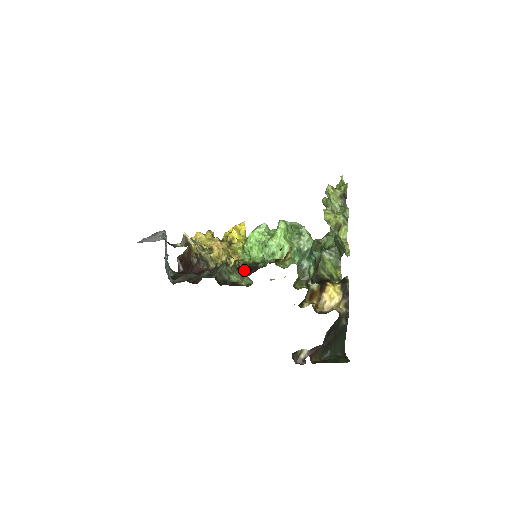
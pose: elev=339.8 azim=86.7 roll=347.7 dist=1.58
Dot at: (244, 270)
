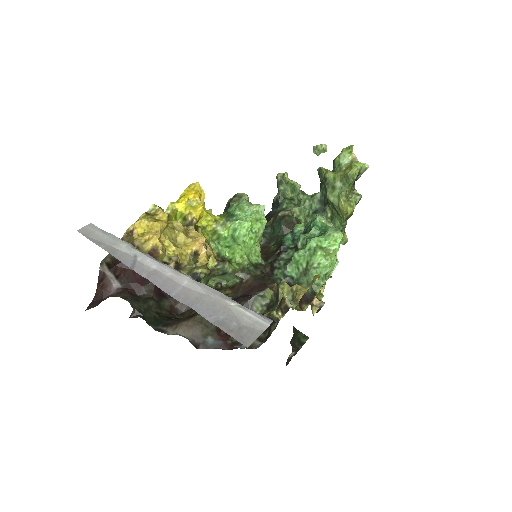
Dot at: occluded
